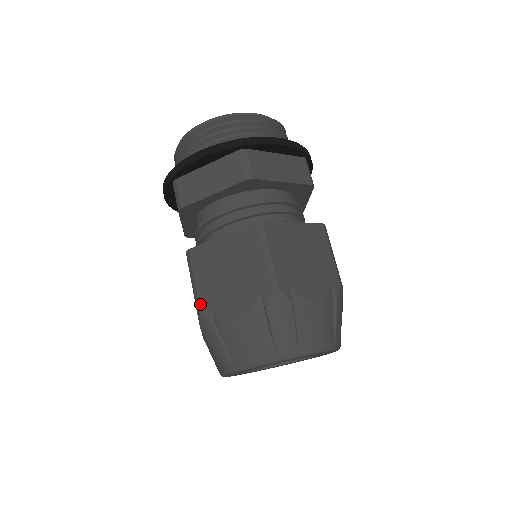
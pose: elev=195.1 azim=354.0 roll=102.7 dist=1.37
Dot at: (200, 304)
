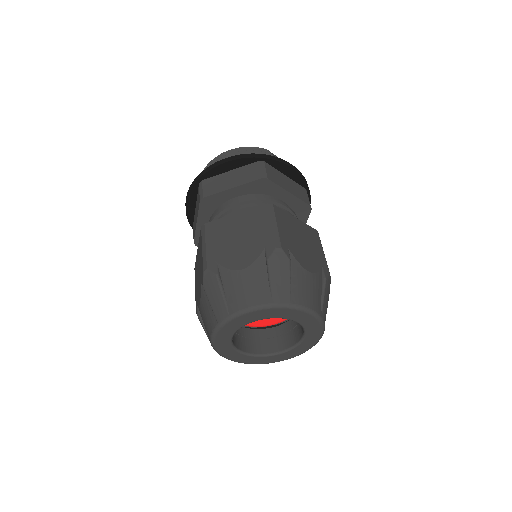
Dot at: occluded
